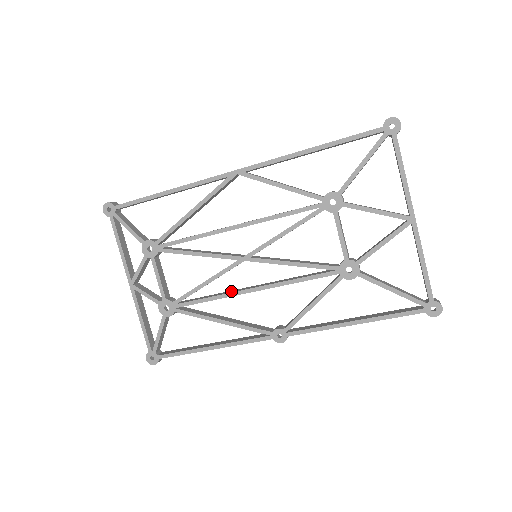
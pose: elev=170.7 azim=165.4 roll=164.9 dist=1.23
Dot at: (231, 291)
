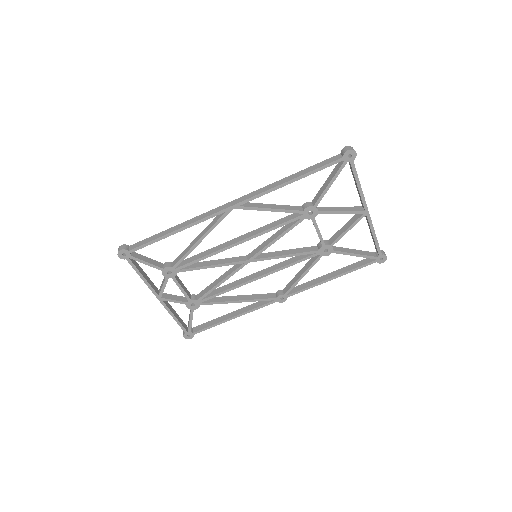
Dot at: (240, 281)
